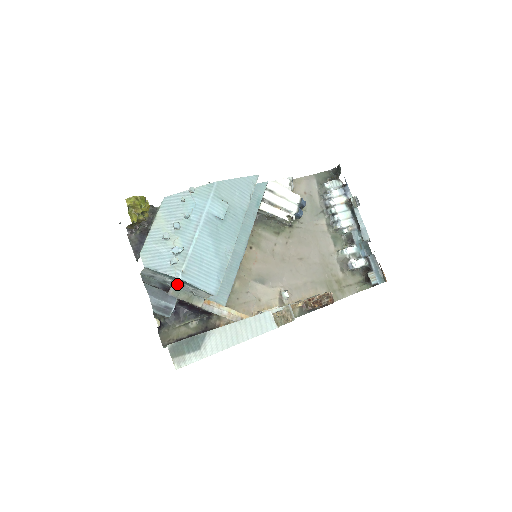
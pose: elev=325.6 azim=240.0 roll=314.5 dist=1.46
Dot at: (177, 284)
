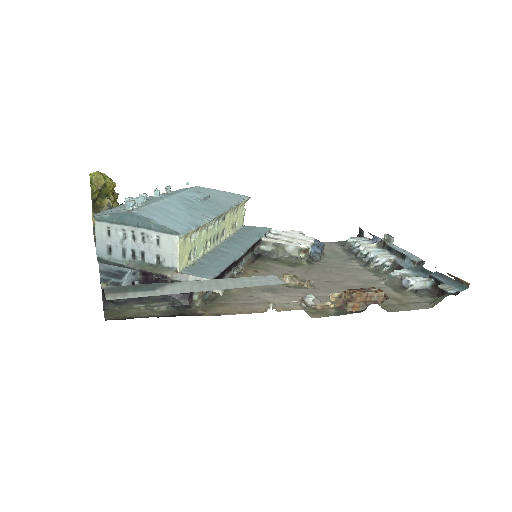
Dot at: (136, 242)
